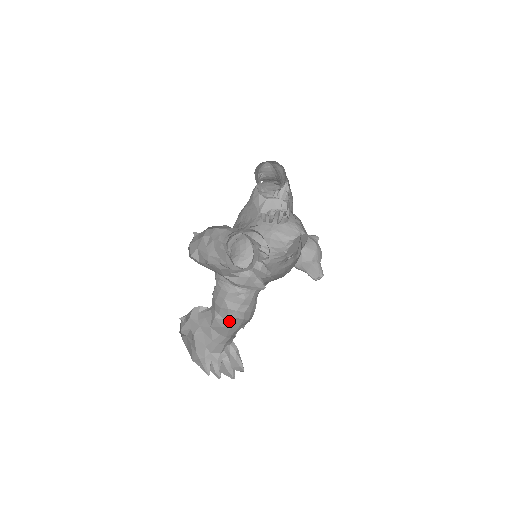
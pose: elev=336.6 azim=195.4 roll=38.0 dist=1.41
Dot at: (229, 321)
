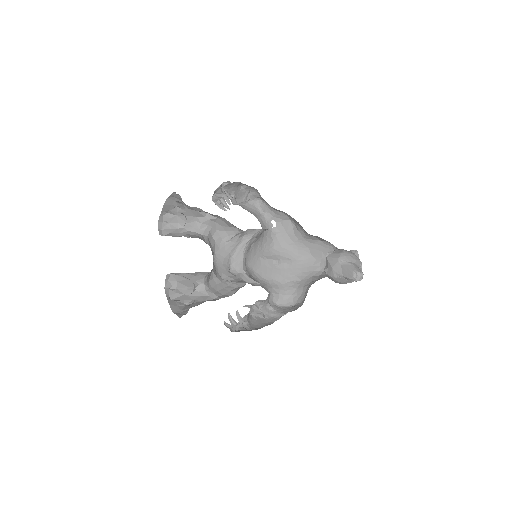
Dot at: occluded
